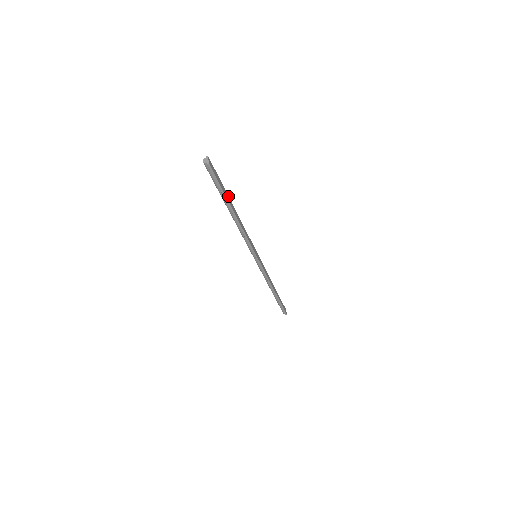
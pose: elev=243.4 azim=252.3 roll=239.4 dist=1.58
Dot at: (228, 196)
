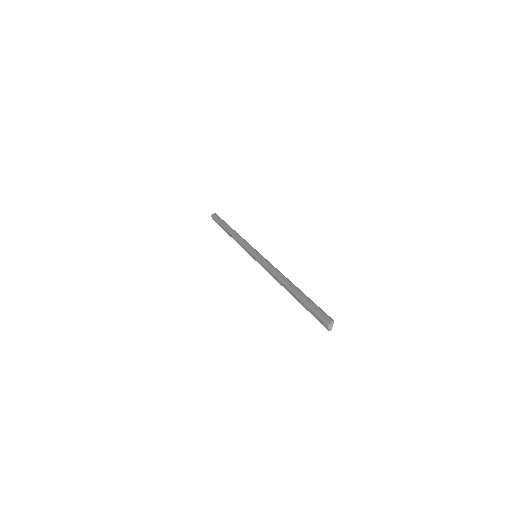
Dot at: (302, 292)
